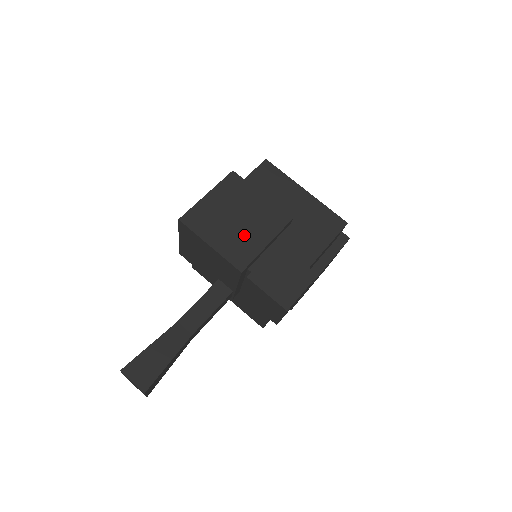
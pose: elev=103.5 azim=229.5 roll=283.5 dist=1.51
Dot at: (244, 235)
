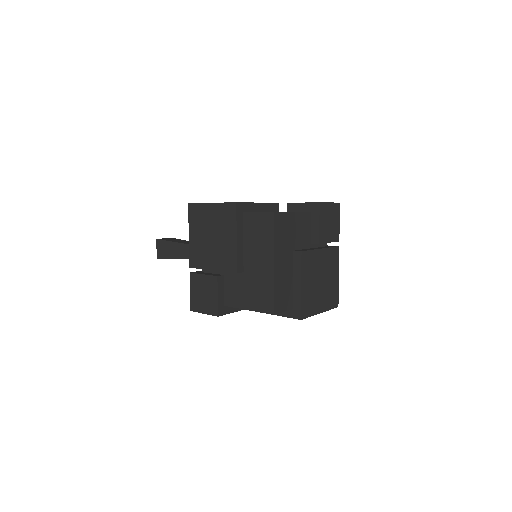
Dot at: (207, 250)
